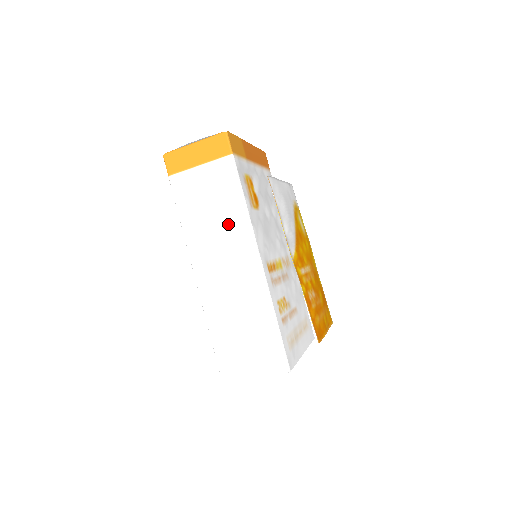
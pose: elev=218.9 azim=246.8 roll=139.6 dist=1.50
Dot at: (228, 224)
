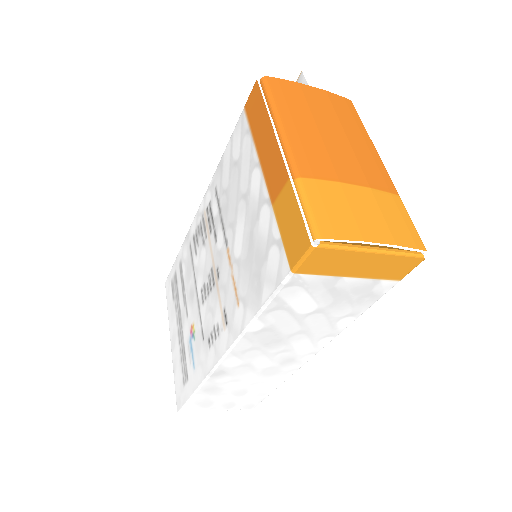
Dot at: (314, 332)
